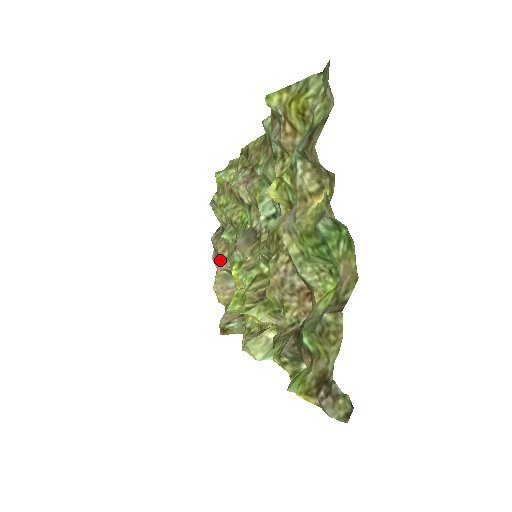
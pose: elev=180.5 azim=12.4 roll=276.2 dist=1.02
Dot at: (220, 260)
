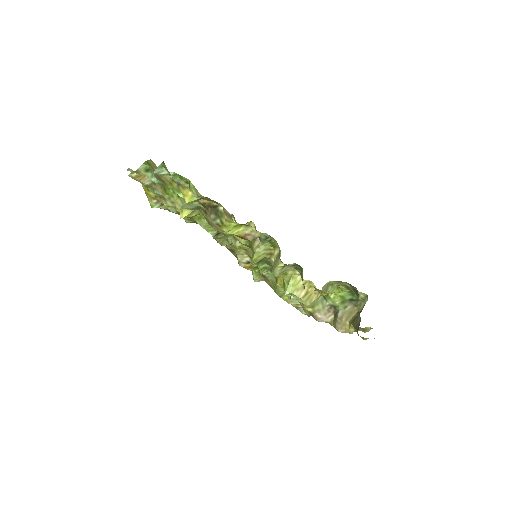
Dot at: (315, 313)
